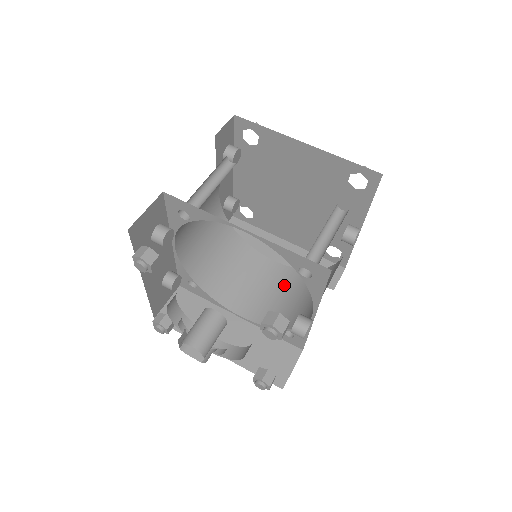
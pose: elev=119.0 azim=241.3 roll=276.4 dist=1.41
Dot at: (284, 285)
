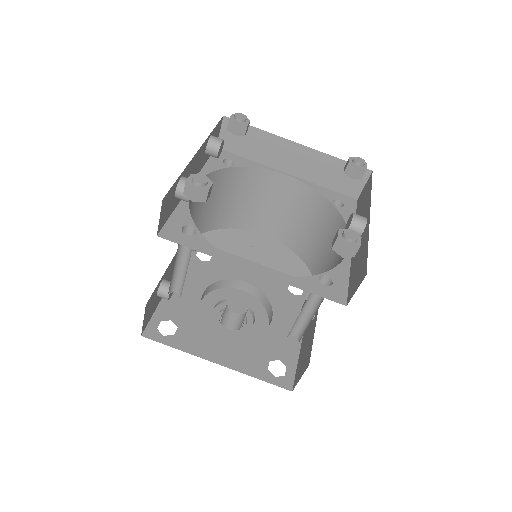
Dot at: (301, 207)
